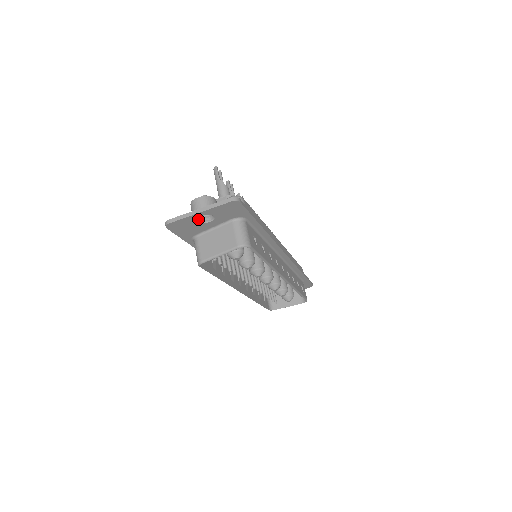
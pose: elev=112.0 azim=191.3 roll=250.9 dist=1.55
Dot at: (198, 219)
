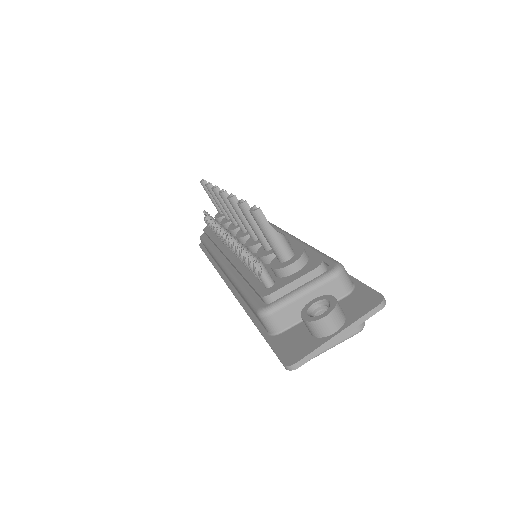
Dot at: occluded
